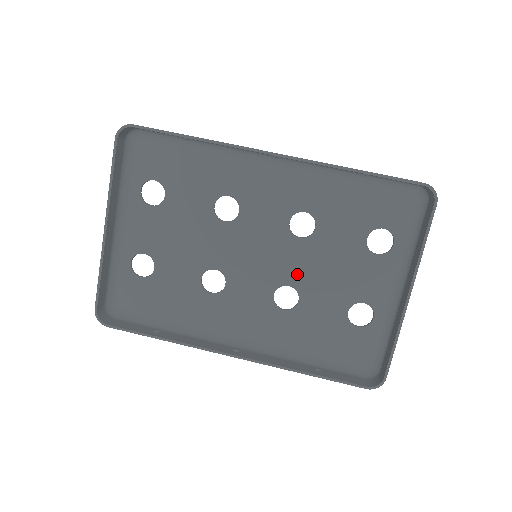
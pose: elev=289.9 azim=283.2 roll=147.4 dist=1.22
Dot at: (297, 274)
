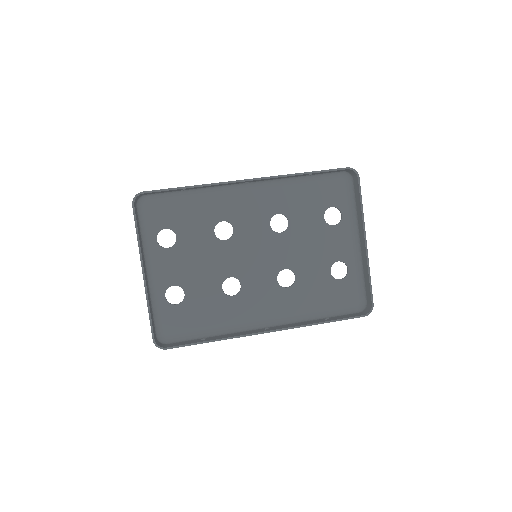
Dot at: (288, 259)
